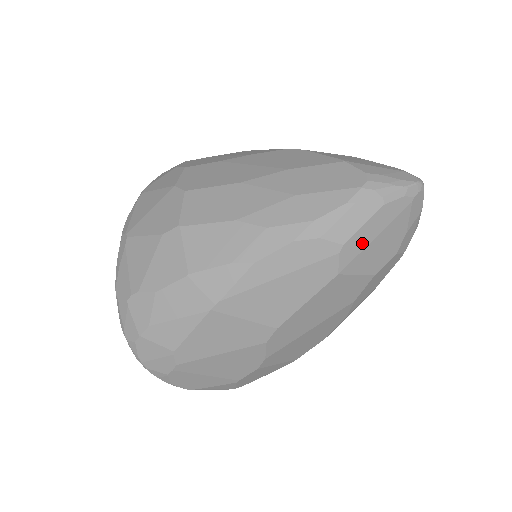
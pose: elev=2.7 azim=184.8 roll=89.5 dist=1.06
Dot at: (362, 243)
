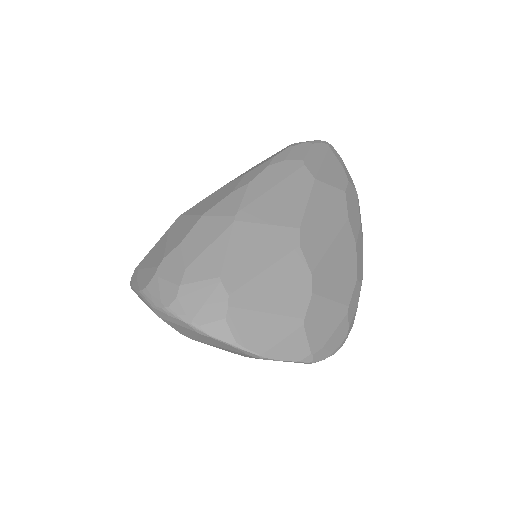
Dot at: (316, 163)
